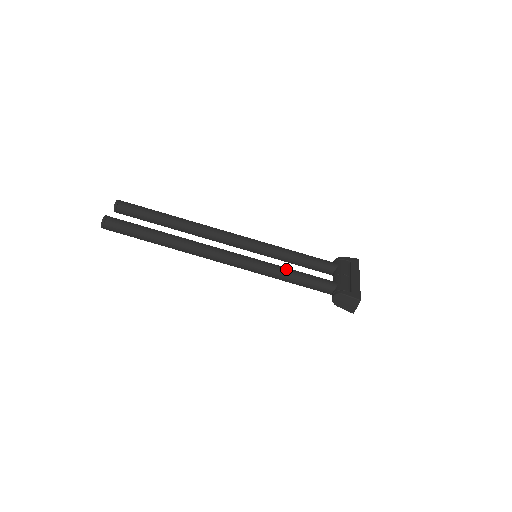
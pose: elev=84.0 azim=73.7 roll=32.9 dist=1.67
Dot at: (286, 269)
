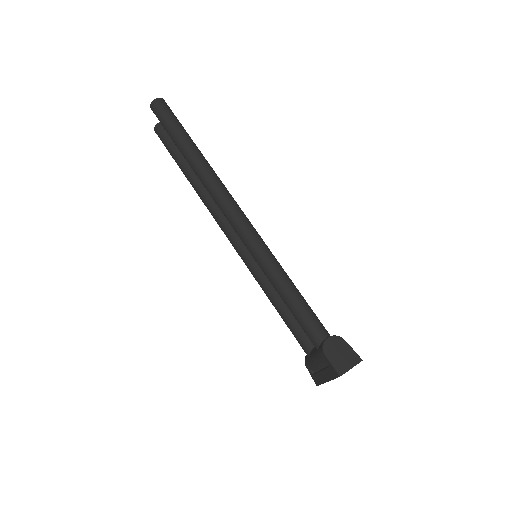
Dot at: (289, 278)
